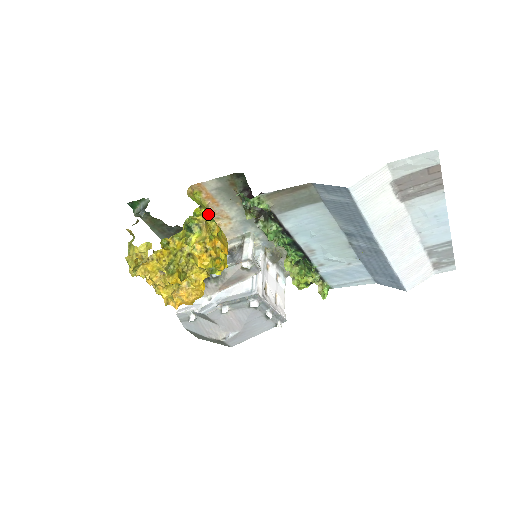
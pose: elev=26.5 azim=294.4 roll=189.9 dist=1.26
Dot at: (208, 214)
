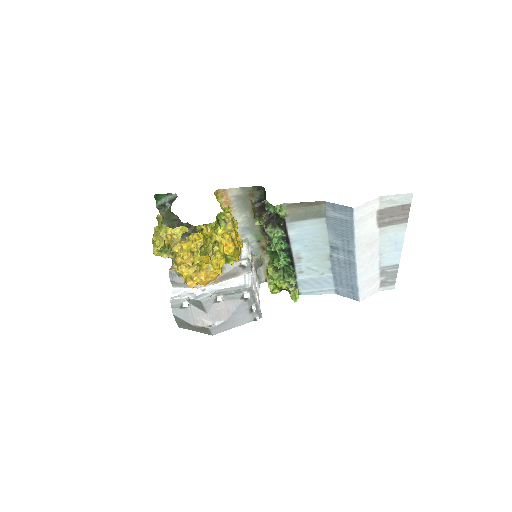
Dot at: occluded
